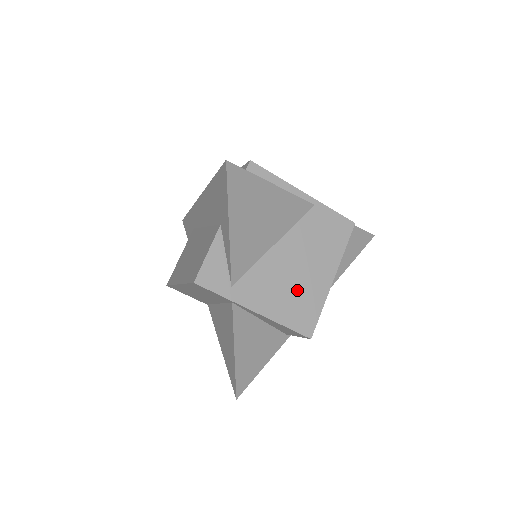
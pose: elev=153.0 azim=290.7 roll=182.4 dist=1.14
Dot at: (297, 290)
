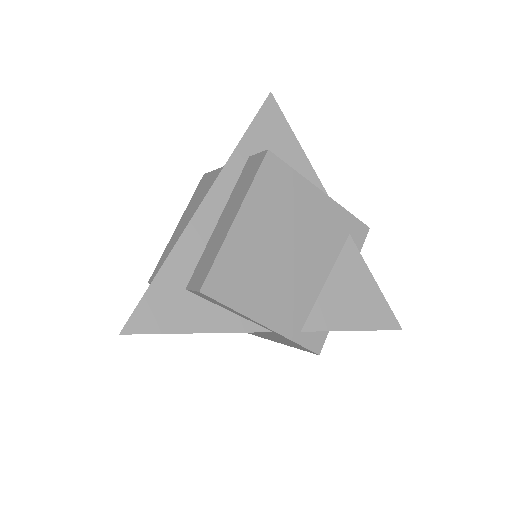
Dot at: occluded
